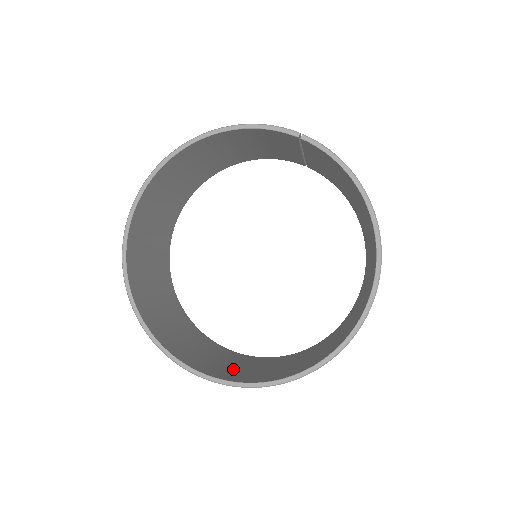
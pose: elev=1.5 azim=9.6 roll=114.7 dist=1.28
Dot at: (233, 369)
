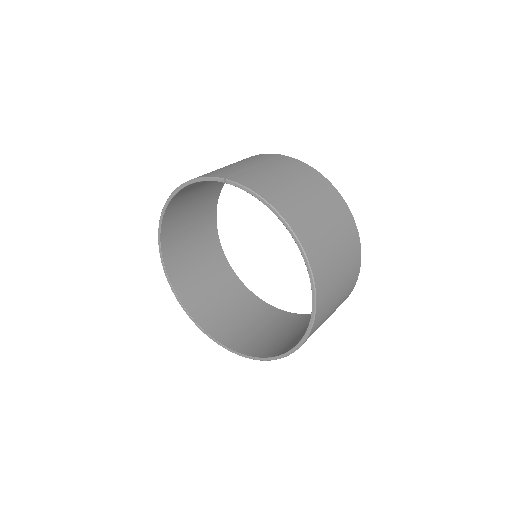
Dot at: (266, 339)
